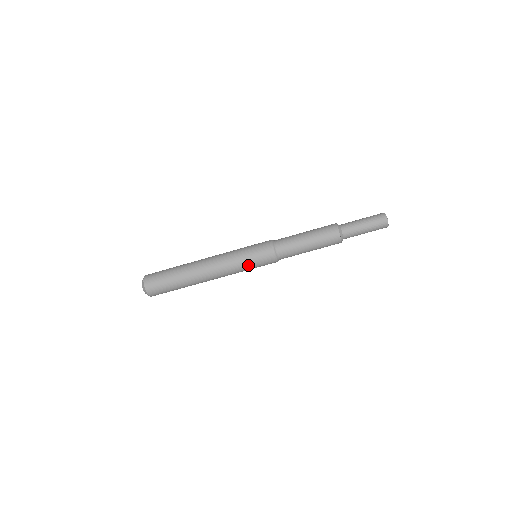
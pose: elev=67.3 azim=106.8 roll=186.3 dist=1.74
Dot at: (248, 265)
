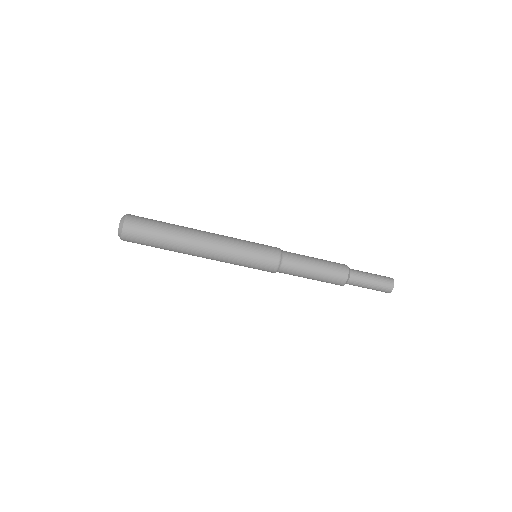
Dot at: (246, 261)
